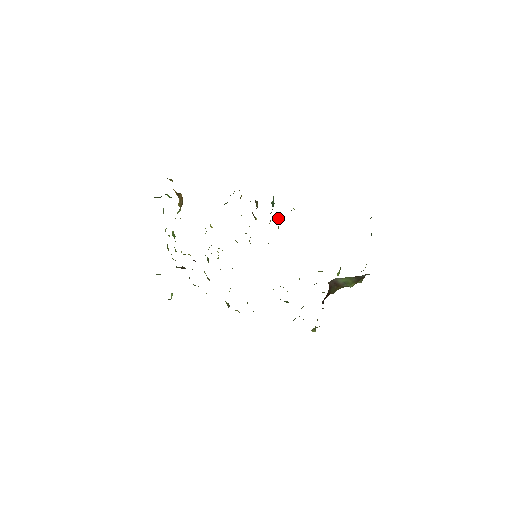
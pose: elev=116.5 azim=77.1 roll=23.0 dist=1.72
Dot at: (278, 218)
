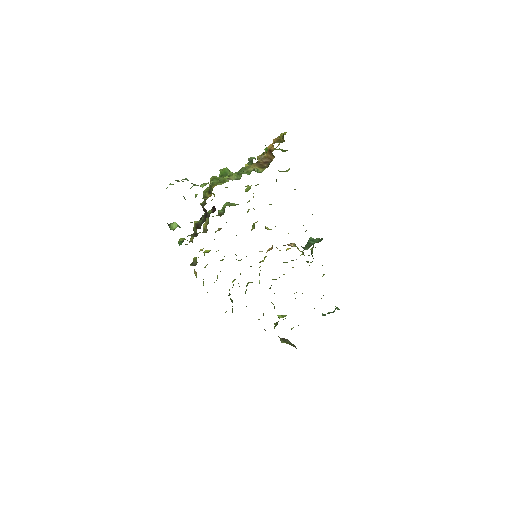
Dot at: occluded
